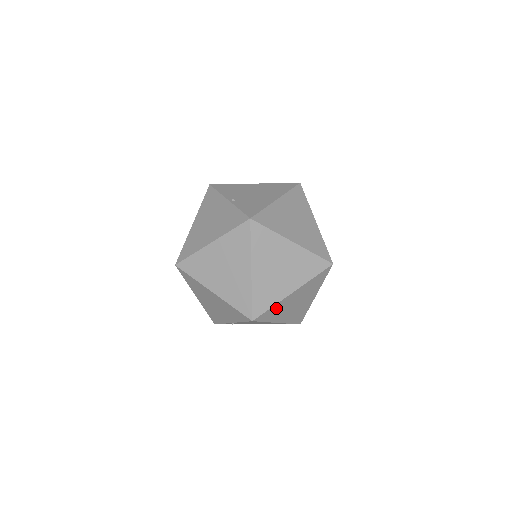
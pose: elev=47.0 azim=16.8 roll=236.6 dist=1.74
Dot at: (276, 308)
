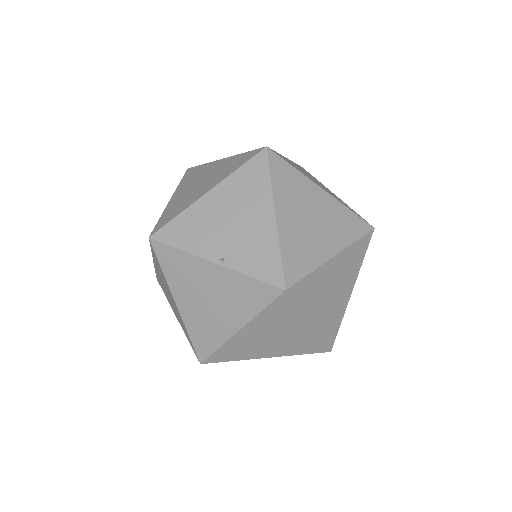
Dot at: occluded
